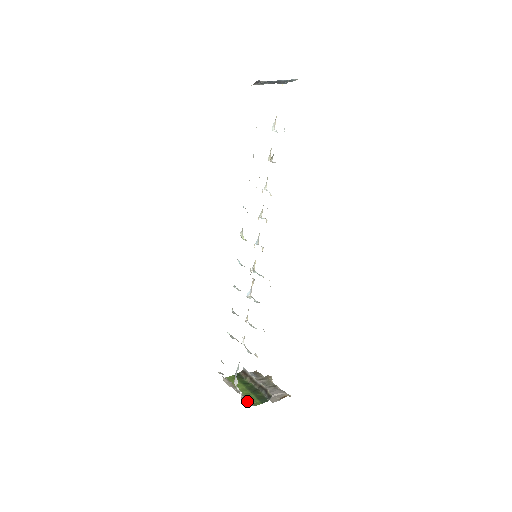
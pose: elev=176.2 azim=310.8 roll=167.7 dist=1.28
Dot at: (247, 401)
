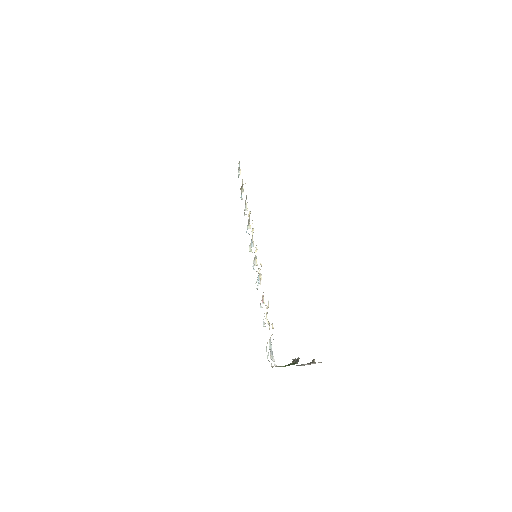
Dot at: (279, 366)
